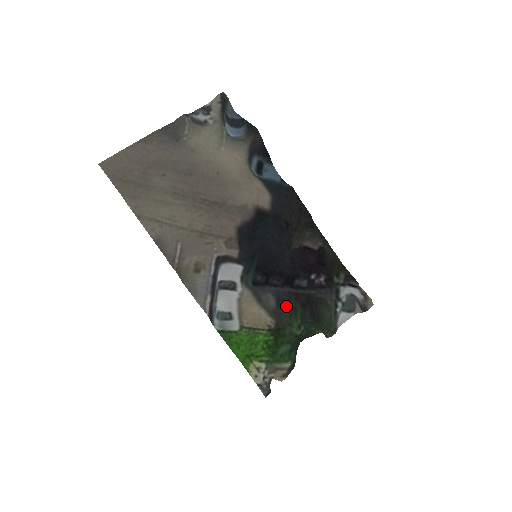
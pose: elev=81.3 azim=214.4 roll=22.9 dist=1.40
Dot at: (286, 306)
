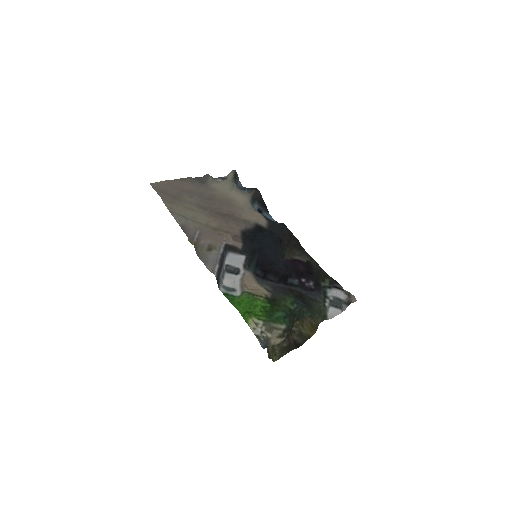
Dot at: (281, 292)
